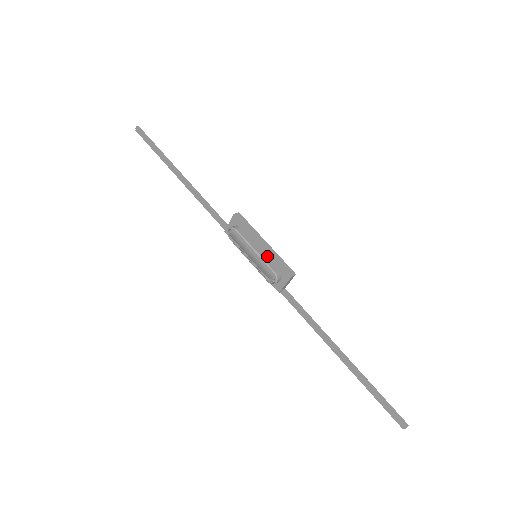
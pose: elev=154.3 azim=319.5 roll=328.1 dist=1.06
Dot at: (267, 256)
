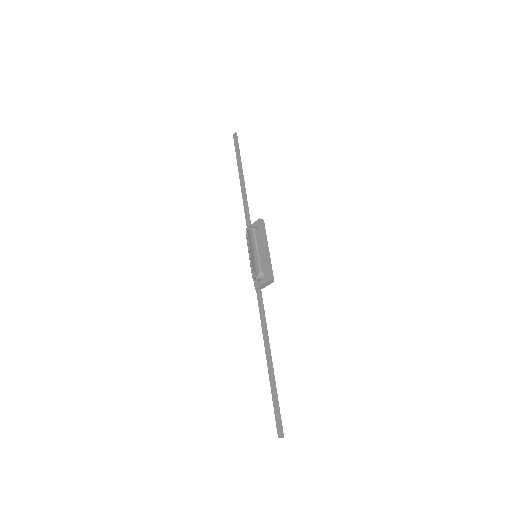
Dot at: (263, 258)
